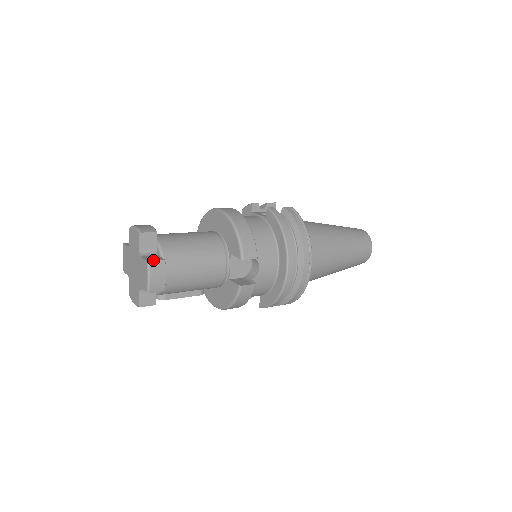
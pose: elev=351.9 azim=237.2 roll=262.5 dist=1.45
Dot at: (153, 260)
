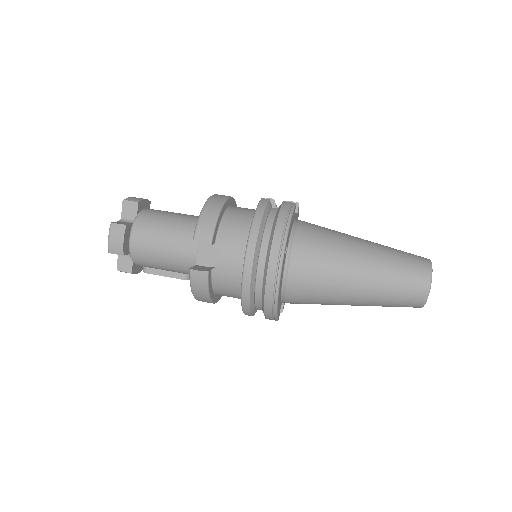
Dot at: (116, 223)
